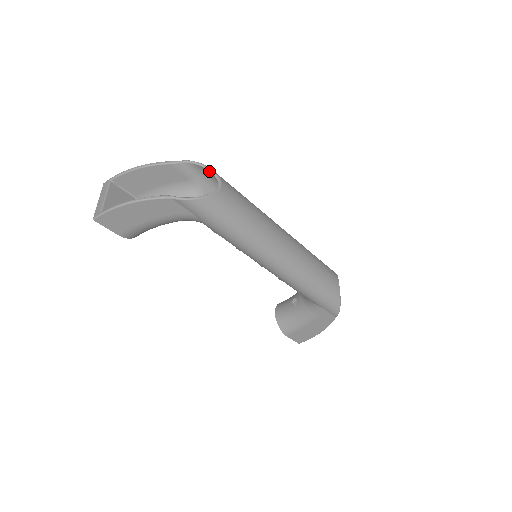
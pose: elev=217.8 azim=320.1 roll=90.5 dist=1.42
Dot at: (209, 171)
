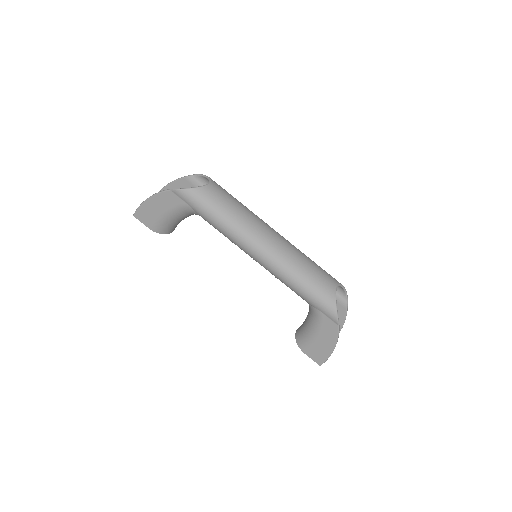
Dot at: (207, 178)
